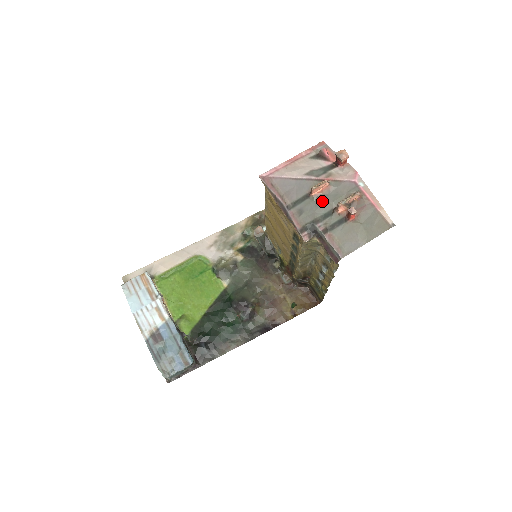
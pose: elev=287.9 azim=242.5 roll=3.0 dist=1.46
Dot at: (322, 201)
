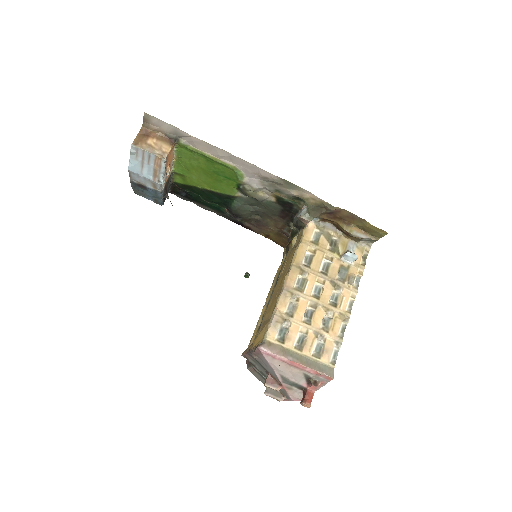
Dot at: occluded
